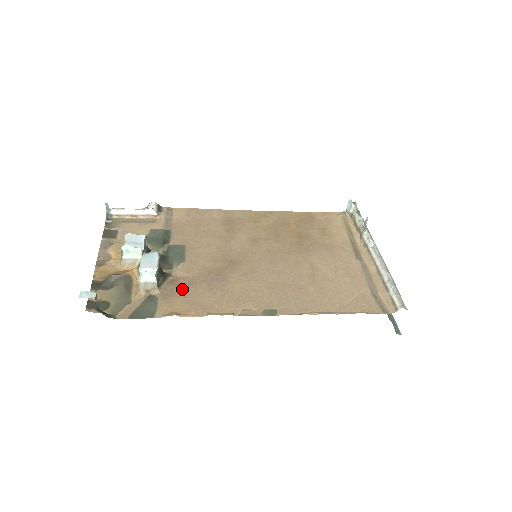
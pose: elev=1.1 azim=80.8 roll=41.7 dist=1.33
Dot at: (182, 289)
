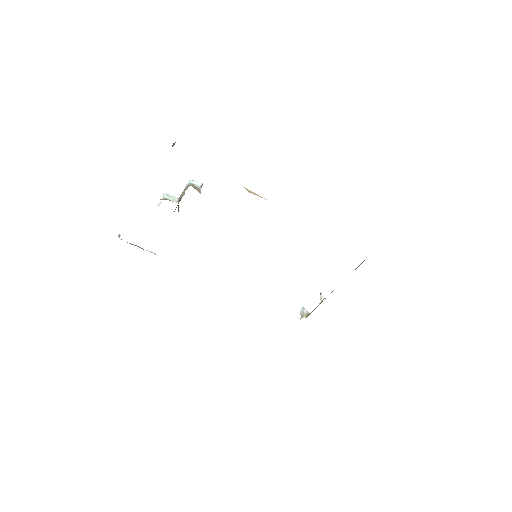
Dot at: occluded
